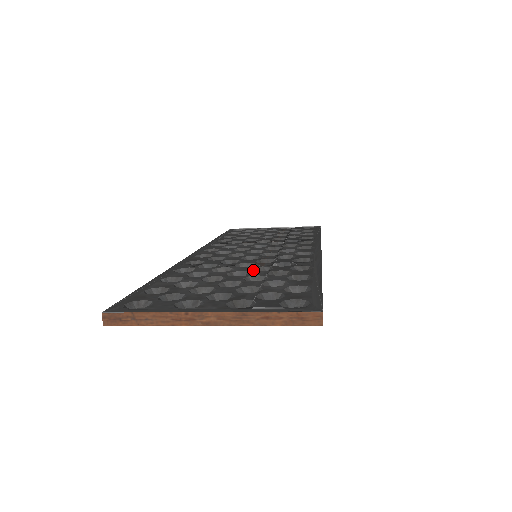
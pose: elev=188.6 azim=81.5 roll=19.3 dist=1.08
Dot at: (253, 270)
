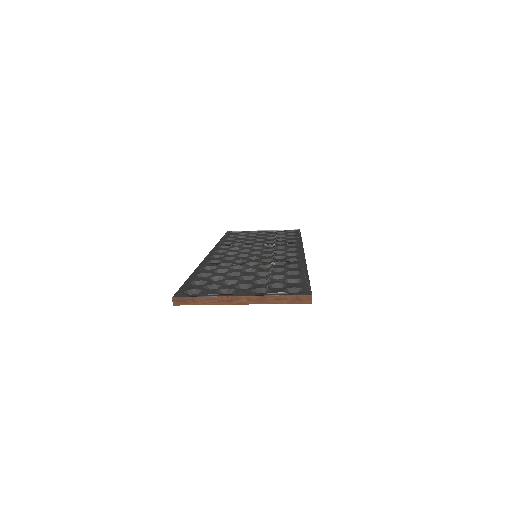
Dot at: (259, 267)
